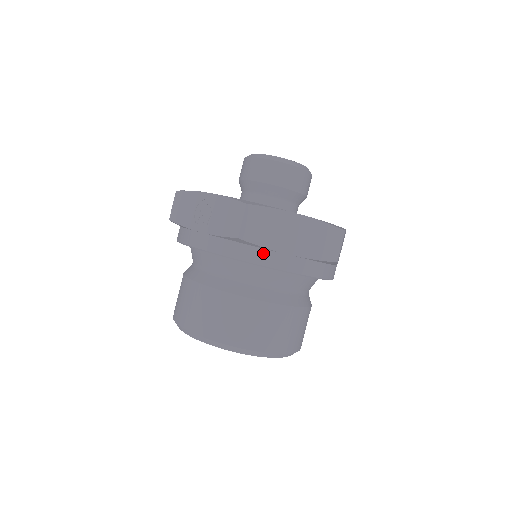
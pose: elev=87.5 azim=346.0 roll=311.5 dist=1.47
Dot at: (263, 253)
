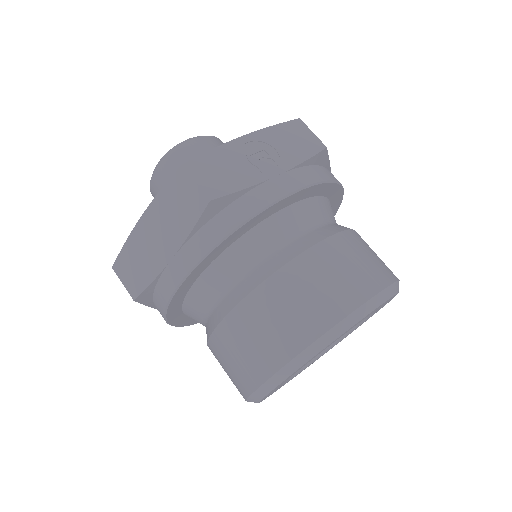
Dot at: (331, 173)
